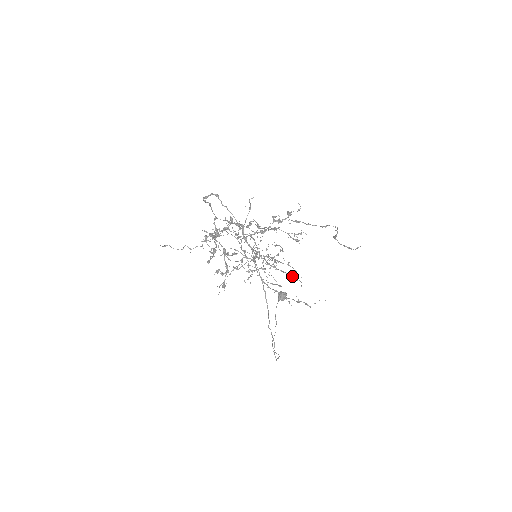
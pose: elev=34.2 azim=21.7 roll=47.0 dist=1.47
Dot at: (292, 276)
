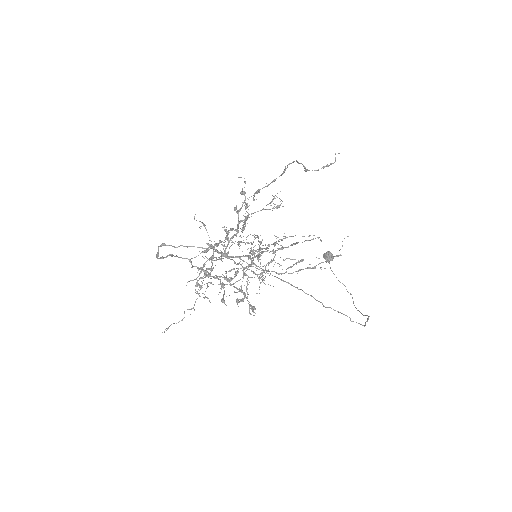
Dot at: (305, 240)
